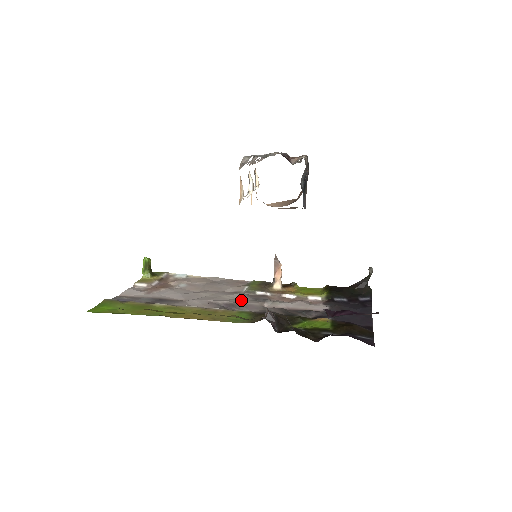
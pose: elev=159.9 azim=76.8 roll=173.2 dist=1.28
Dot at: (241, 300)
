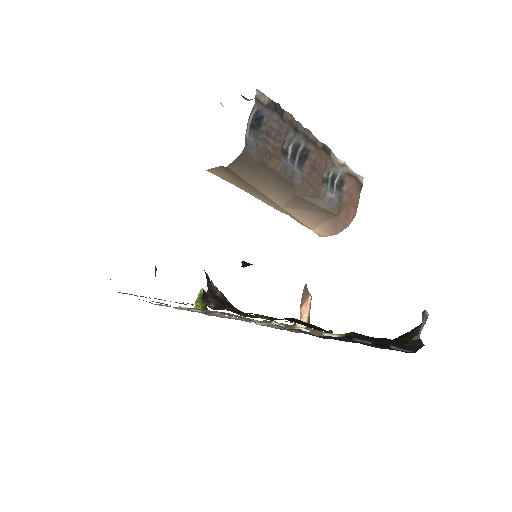
Dot at: occluded
